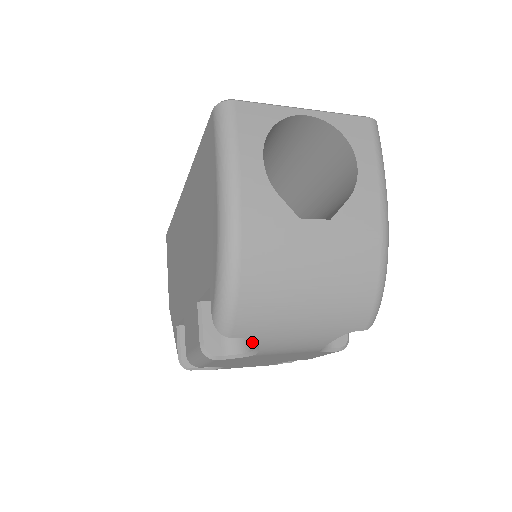
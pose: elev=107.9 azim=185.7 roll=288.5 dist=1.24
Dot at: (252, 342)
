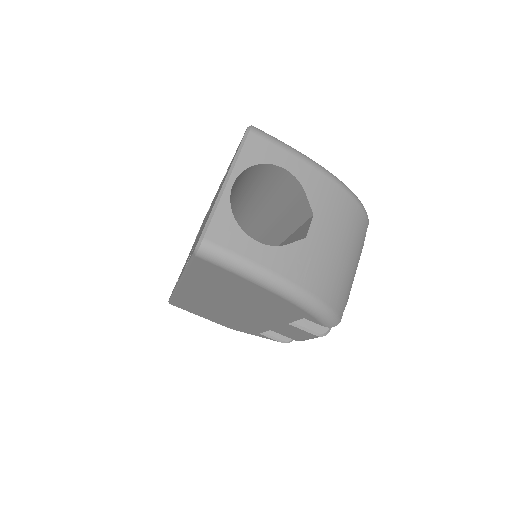
Dot at: occluded
